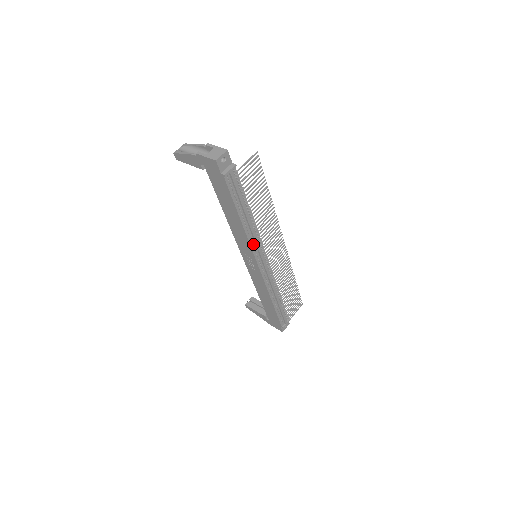
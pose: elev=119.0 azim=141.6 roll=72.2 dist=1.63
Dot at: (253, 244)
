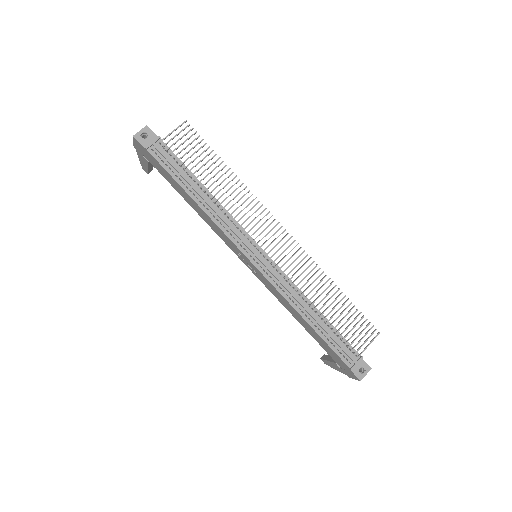
Dot at: (228, 231)
